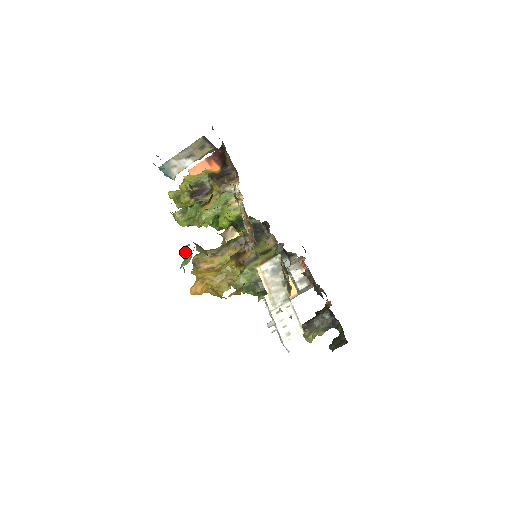
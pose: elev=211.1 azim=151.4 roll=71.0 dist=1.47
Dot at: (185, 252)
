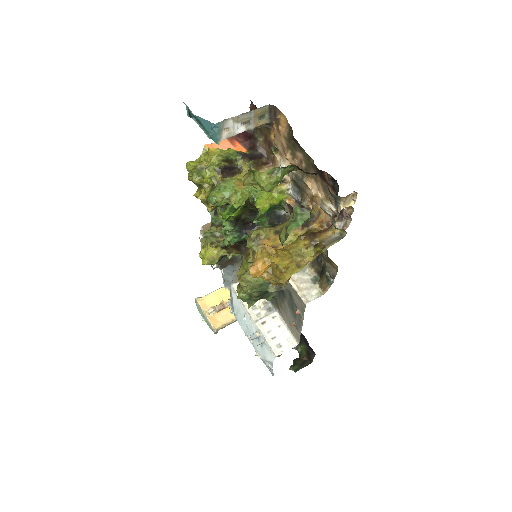
Dot at: (299, 212)
